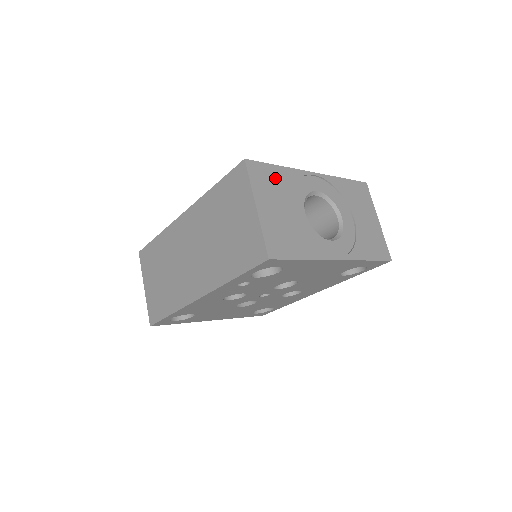
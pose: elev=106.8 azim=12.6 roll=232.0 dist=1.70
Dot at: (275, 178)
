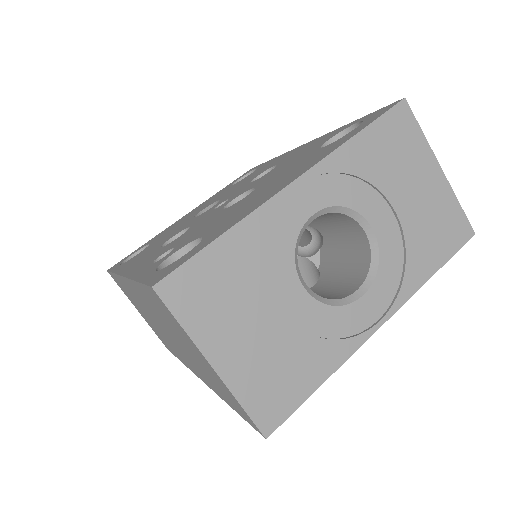
Dot at: (225, 270)
